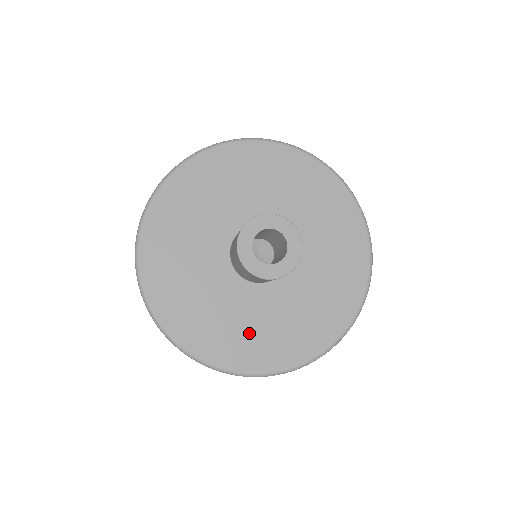
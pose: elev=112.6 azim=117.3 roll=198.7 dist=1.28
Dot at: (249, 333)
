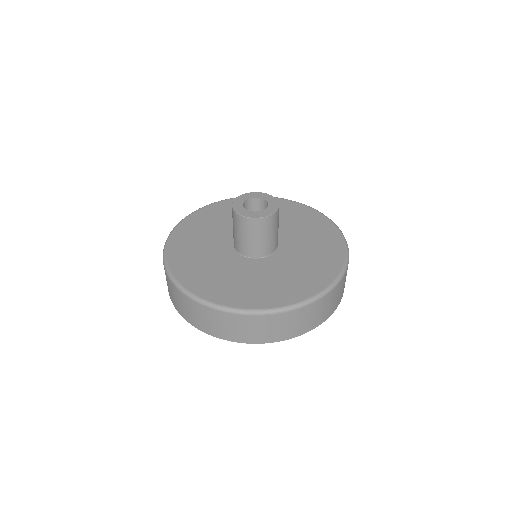
Dot at: (217, 277)
